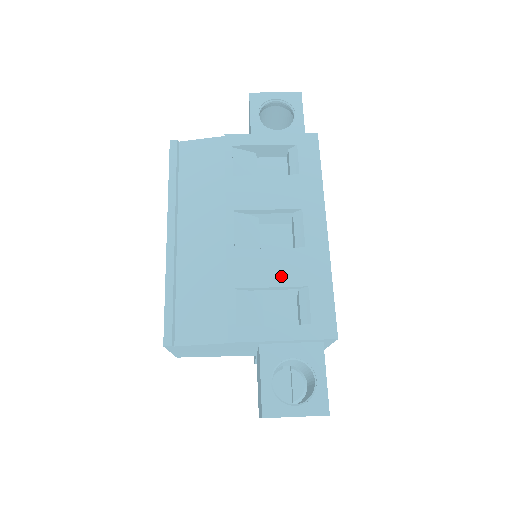
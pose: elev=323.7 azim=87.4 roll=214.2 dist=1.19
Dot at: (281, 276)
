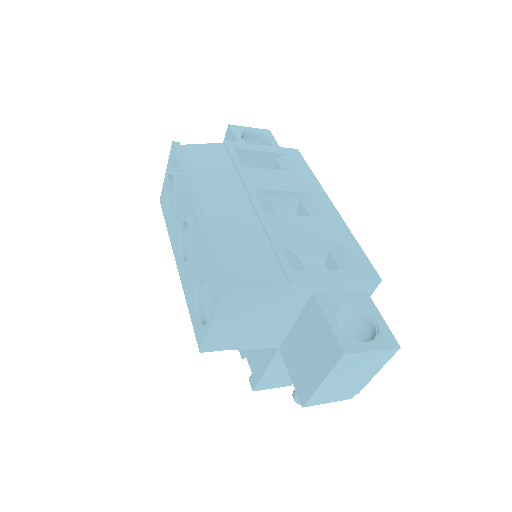
Dot at: (314, 235)
